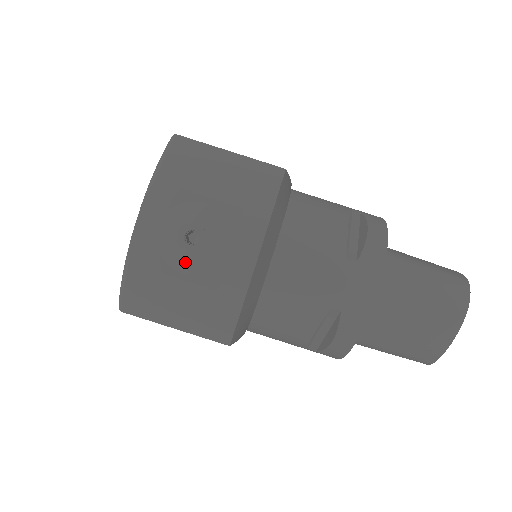
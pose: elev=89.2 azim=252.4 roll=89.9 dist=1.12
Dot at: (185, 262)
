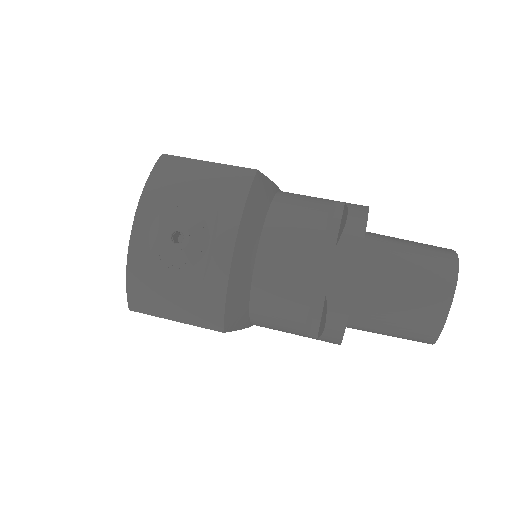
Dot at: (174, 259)
